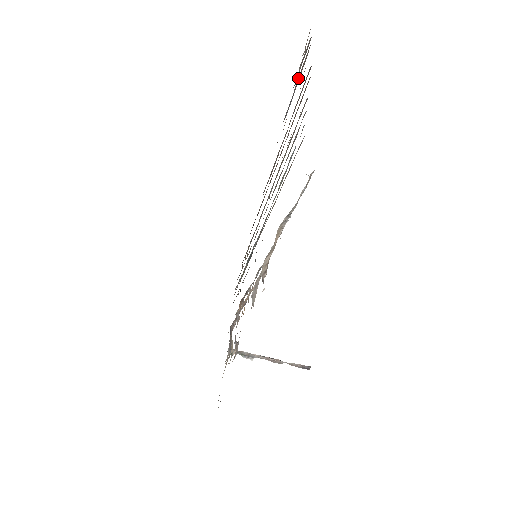
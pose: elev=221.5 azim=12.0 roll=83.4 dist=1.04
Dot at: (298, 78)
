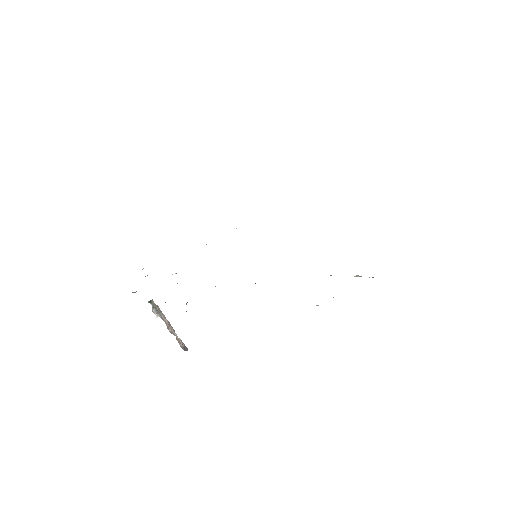
Dot at: occluded
